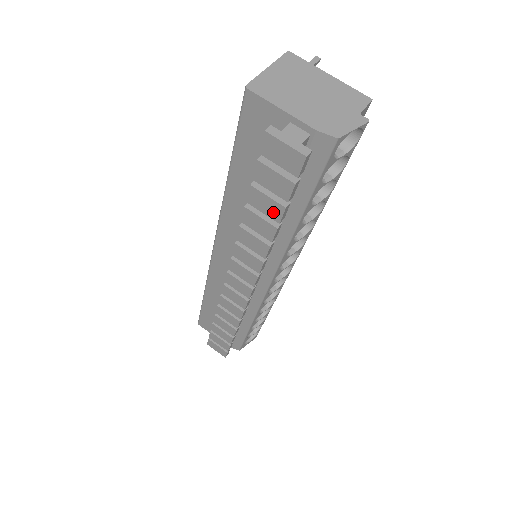
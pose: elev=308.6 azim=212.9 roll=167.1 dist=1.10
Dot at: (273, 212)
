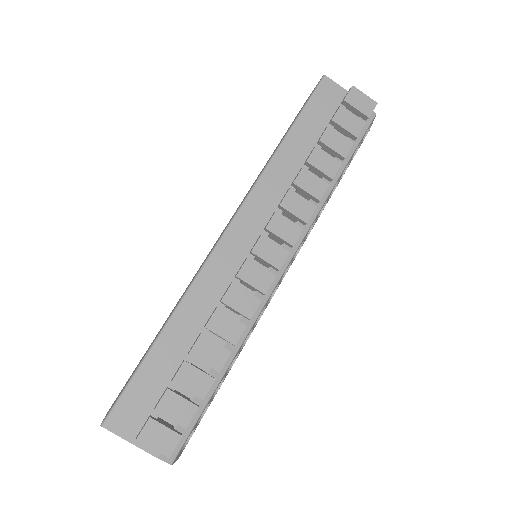
Dot at: (342, 148)
